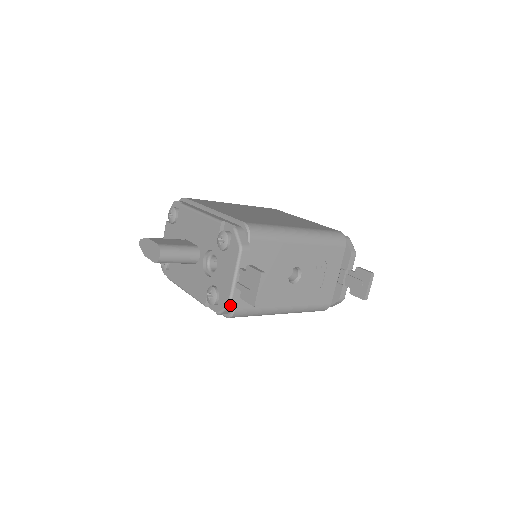
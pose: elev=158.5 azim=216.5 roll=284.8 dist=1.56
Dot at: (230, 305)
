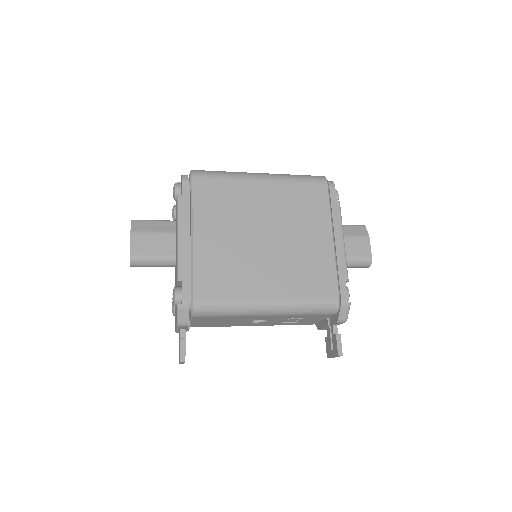
Dot at: occluded
